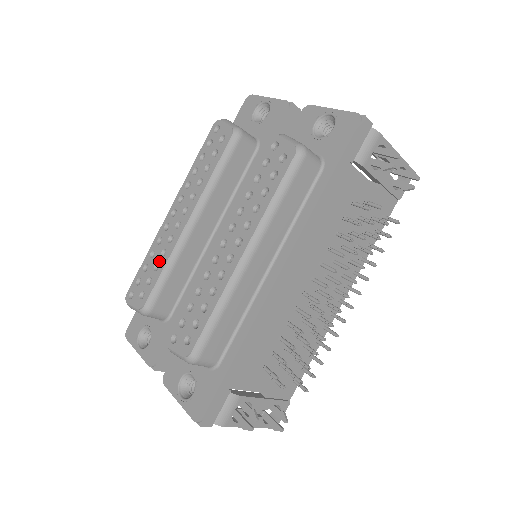
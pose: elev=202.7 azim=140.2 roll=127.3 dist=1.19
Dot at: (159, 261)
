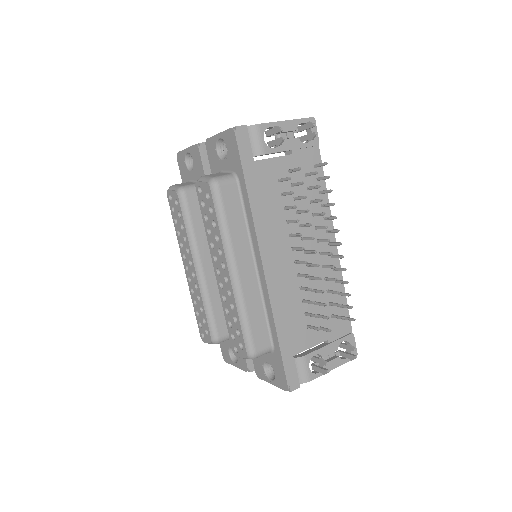
Dot at: (200, 305)
